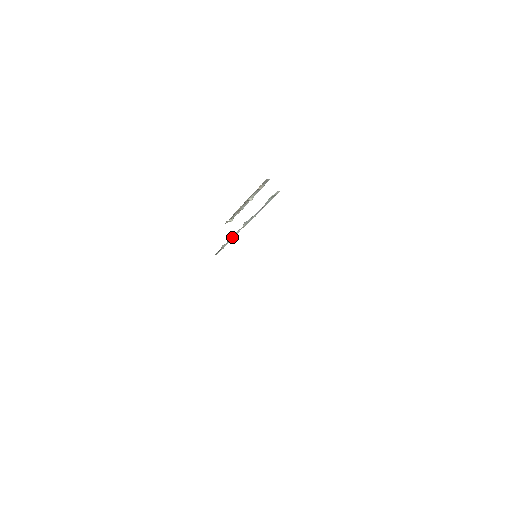
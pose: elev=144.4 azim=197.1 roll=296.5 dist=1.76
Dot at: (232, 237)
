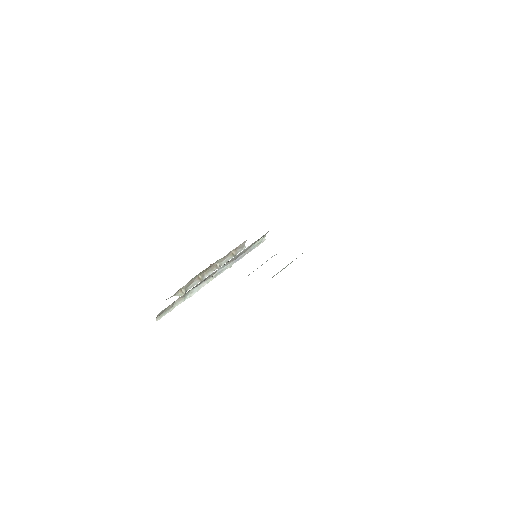
Dot at: (191, 293)
